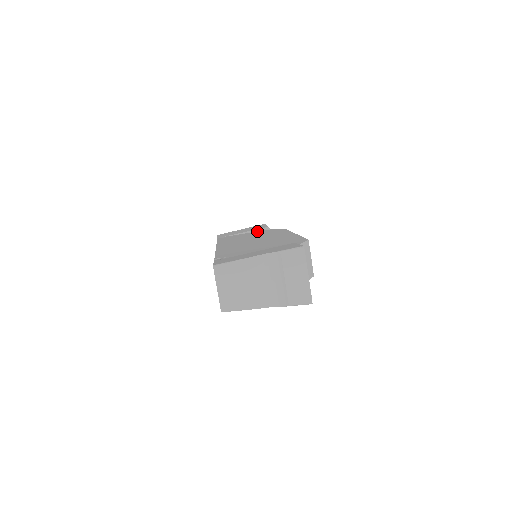
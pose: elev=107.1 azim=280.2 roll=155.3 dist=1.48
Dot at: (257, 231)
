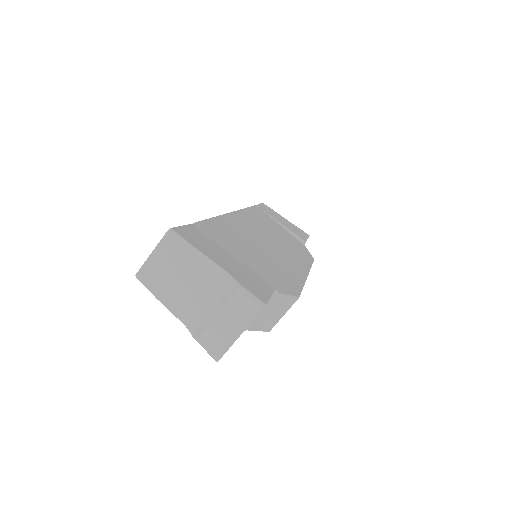
Dot at: (293, 235)
